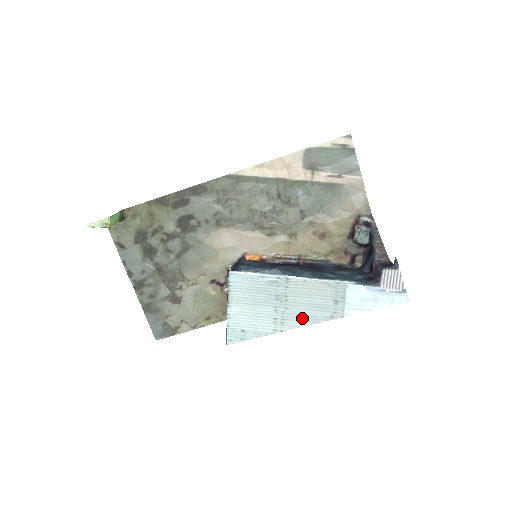
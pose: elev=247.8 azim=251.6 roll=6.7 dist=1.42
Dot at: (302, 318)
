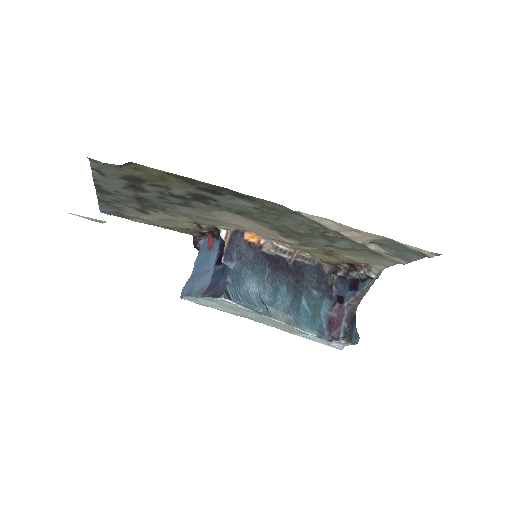
Dot at: (258, 321)
